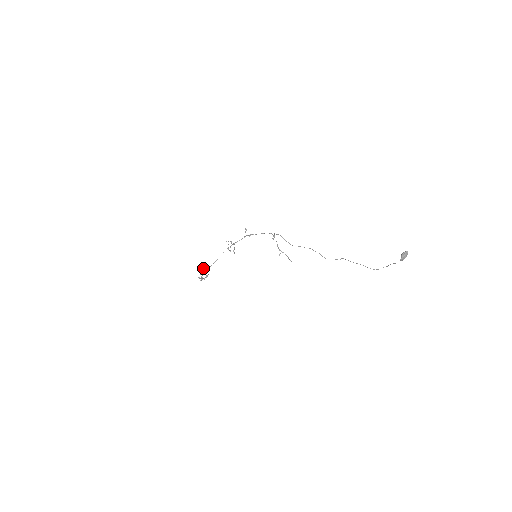
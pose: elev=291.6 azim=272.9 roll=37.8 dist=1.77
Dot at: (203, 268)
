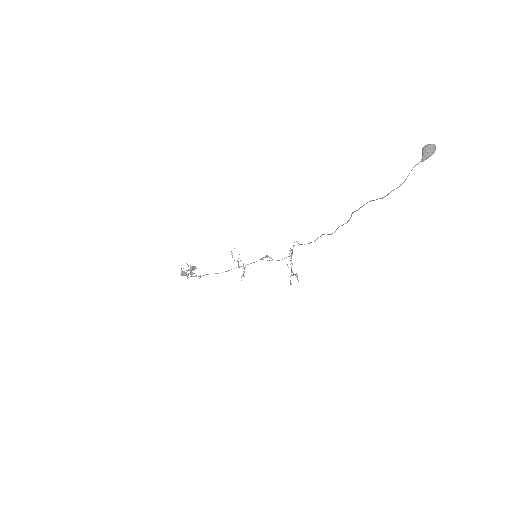
Dot at: (193, 266)
